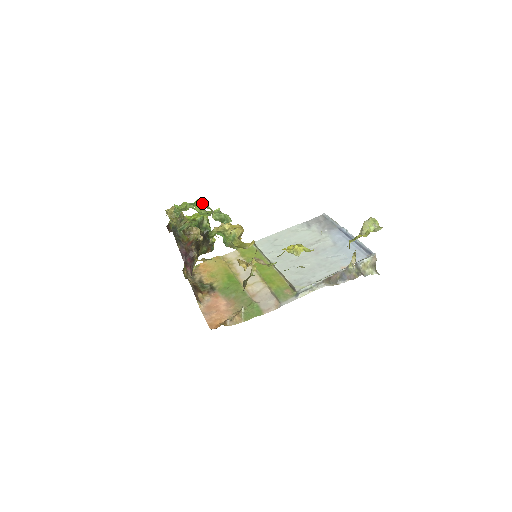
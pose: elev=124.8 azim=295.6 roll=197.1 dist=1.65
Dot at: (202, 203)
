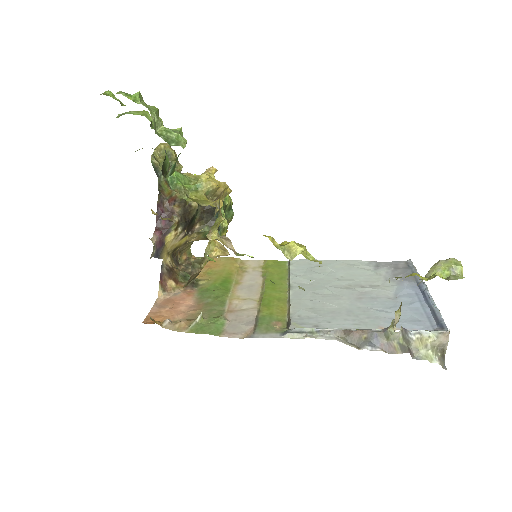
Dot at: occluded
